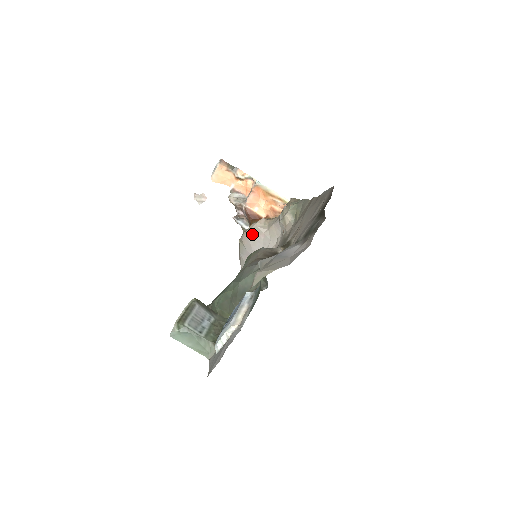
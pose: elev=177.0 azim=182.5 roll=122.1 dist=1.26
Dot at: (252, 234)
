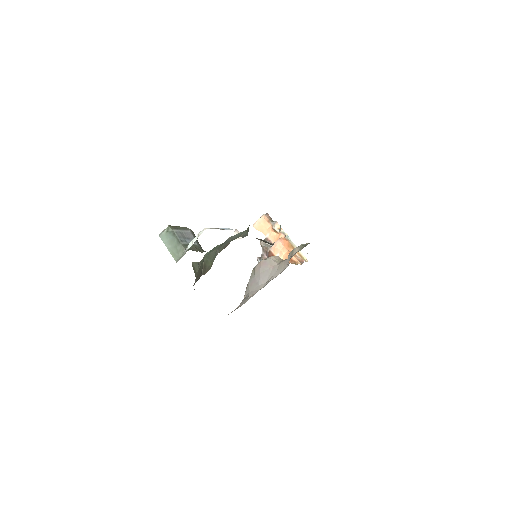
Dot at: (265, 264)
